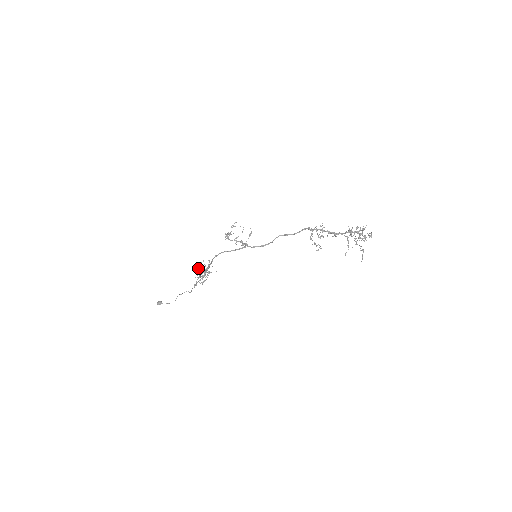
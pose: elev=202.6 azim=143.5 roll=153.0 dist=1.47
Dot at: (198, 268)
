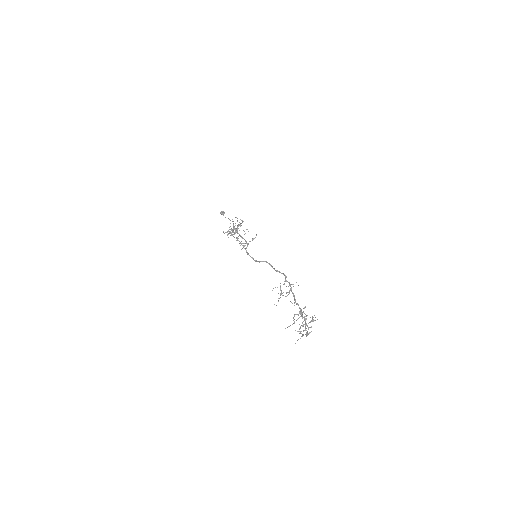
Dot at: occluded
